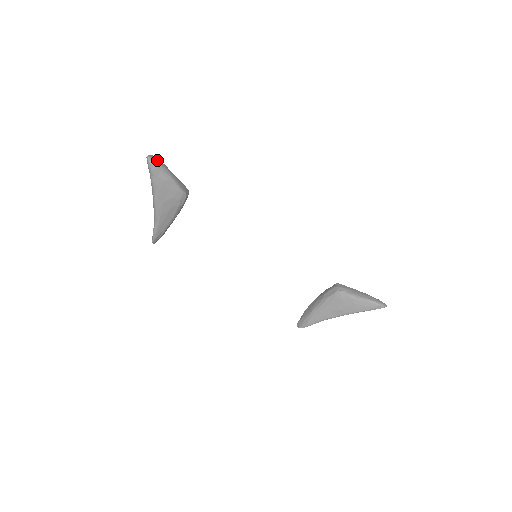
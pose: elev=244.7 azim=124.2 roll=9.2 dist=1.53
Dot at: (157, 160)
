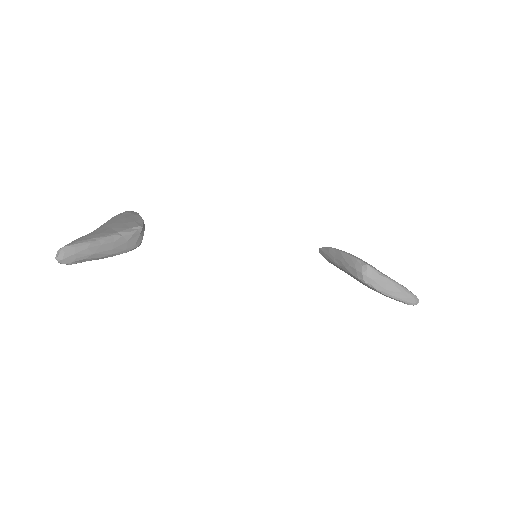
Dot at: (74, 255)
